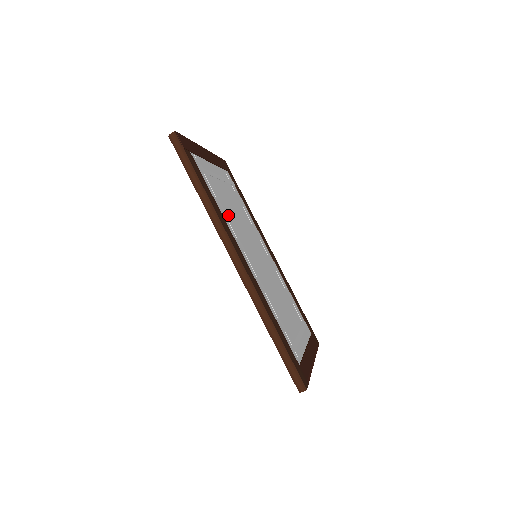
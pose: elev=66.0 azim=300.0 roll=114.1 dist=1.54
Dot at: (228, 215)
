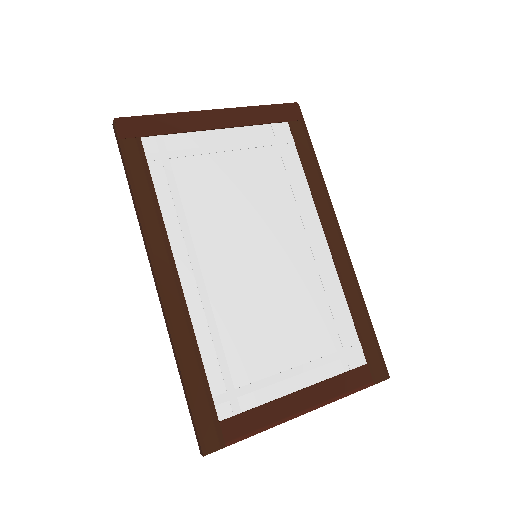
Dot at: (192, 211)
